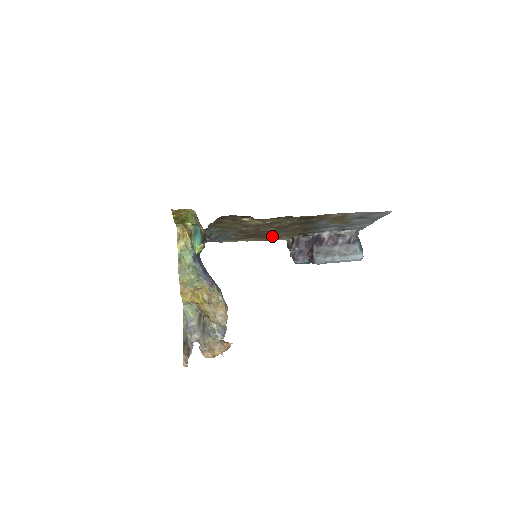
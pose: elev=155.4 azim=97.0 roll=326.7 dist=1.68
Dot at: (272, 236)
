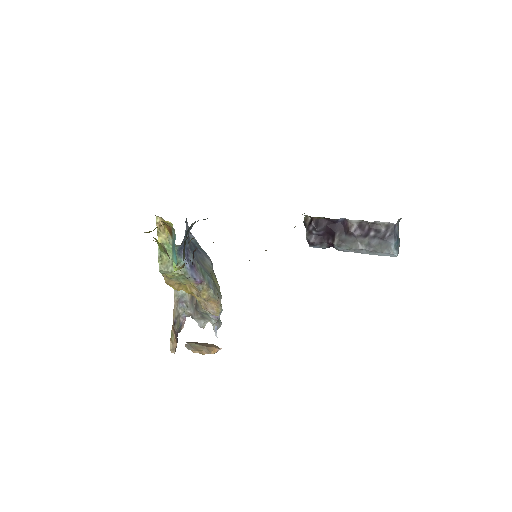
Dot at: occluded
